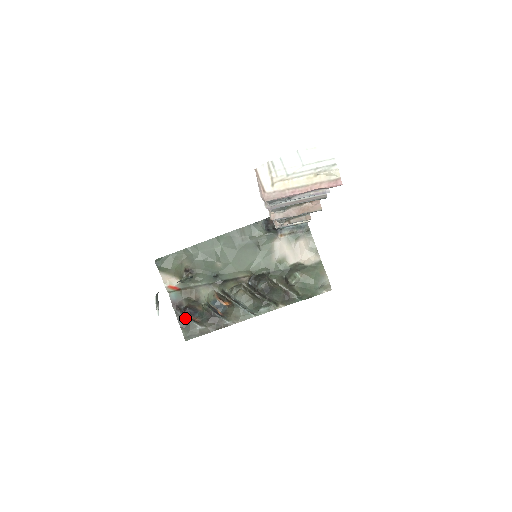
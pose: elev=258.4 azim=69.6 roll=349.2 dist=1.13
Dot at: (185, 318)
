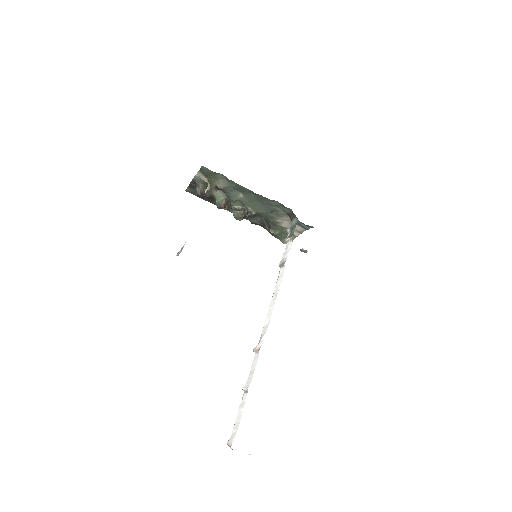
Dot at: occluded
